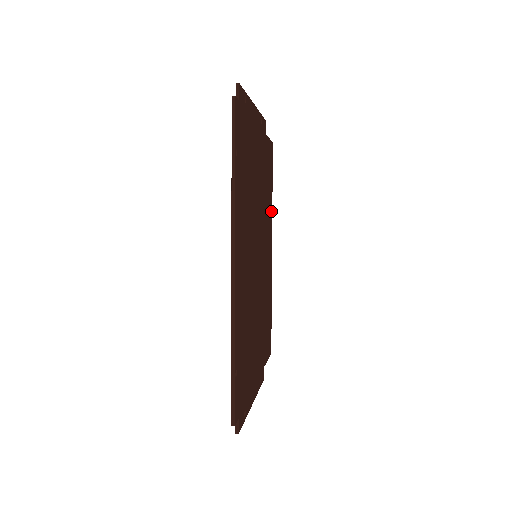
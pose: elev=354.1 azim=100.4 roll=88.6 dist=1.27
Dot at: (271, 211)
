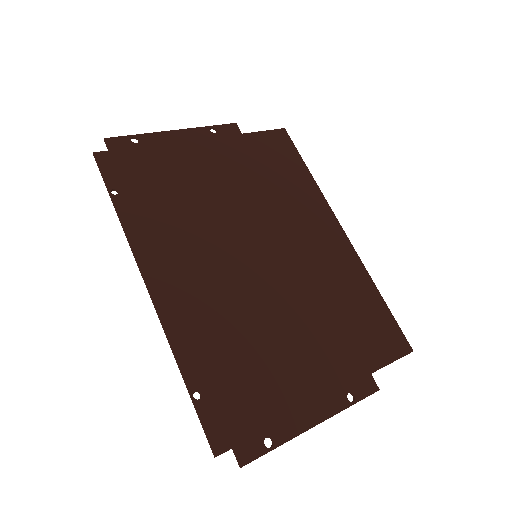
Dot at: (315, 192)
